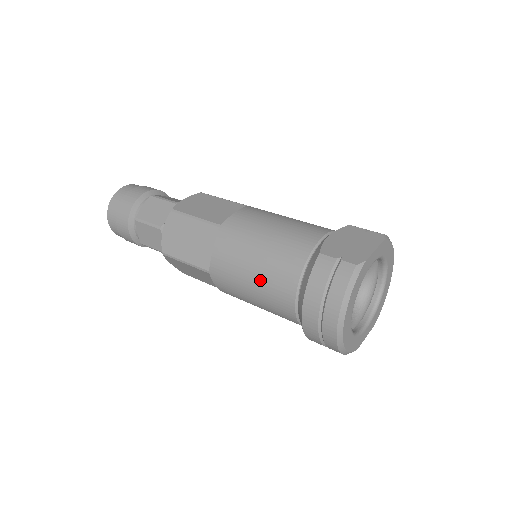
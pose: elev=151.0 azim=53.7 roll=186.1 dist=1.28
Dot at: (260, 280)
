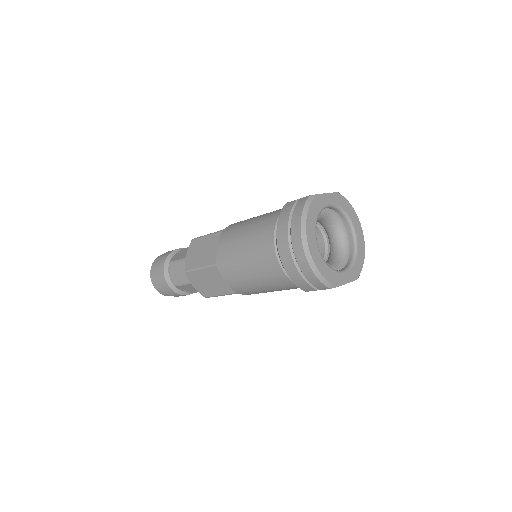
Dot at: (249, 245)
